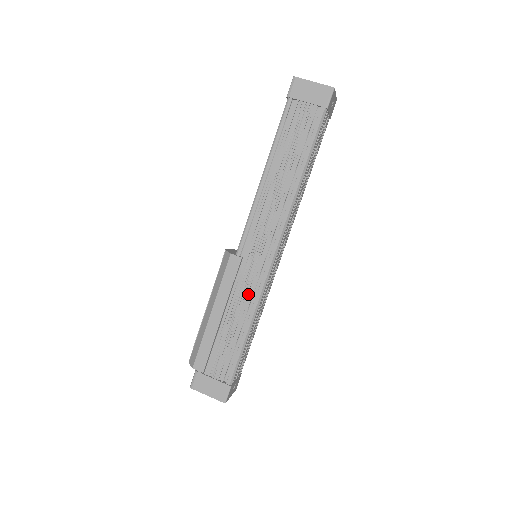
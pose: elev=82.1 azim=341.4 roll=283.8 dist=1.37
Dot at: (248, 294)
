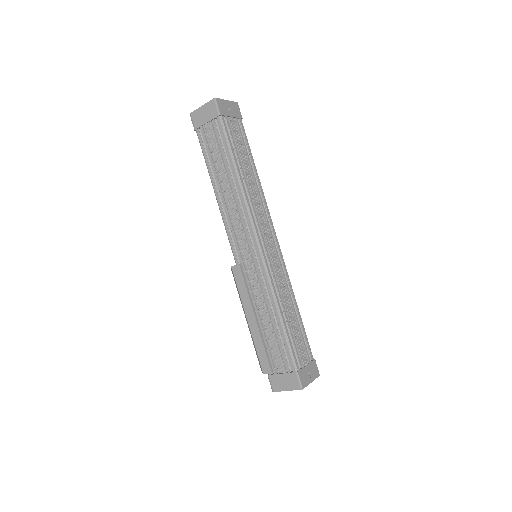
Dot at: (262, 289)
